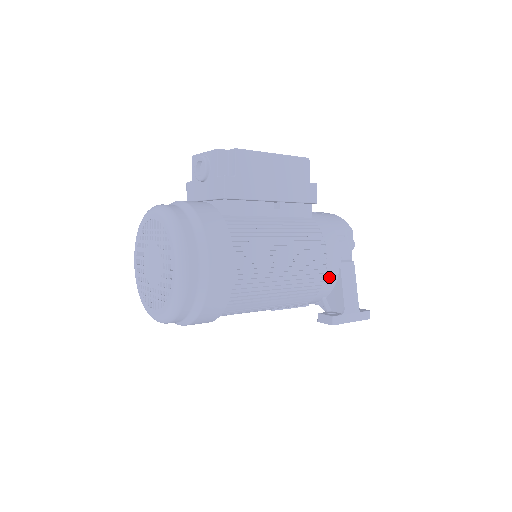
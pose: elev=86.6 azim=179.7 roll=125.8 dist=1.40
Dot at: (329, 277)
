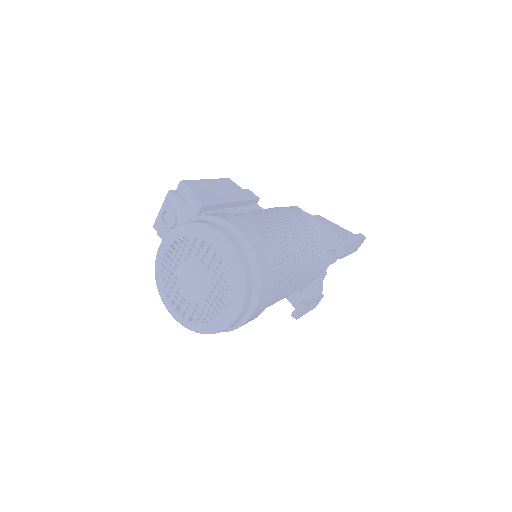
Dot at: (314, 227)
